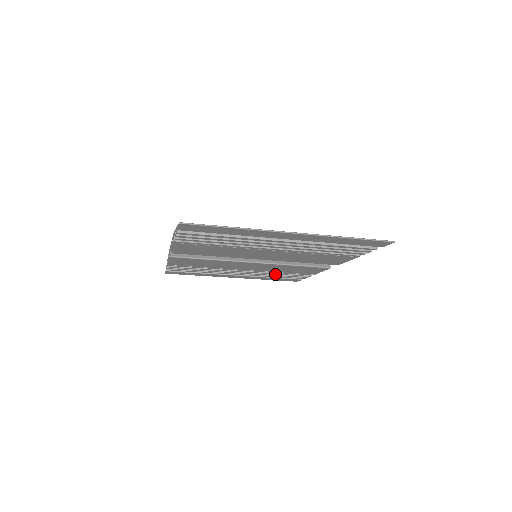
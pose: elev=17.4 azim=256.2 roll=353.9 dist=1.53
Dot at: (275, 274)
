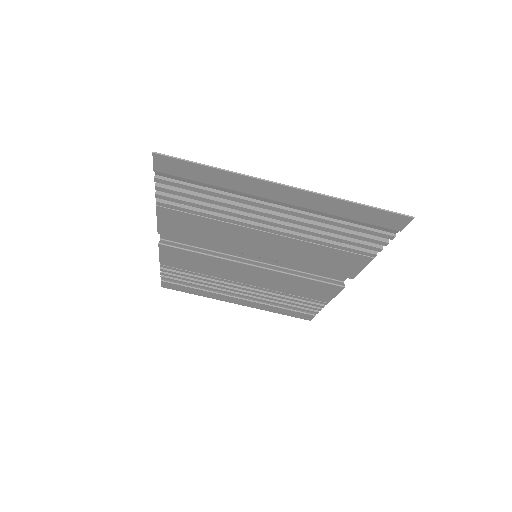
Dot at: (282, 299)
